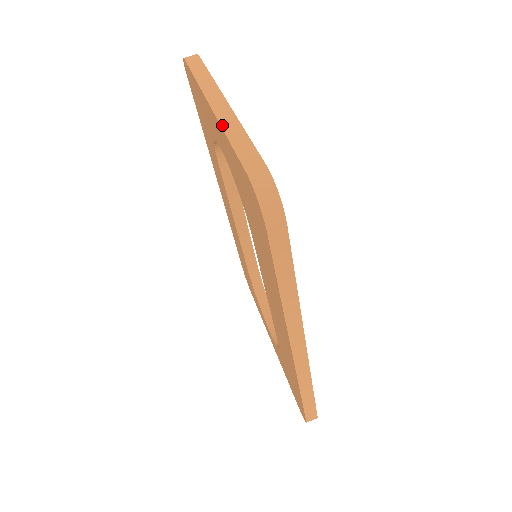
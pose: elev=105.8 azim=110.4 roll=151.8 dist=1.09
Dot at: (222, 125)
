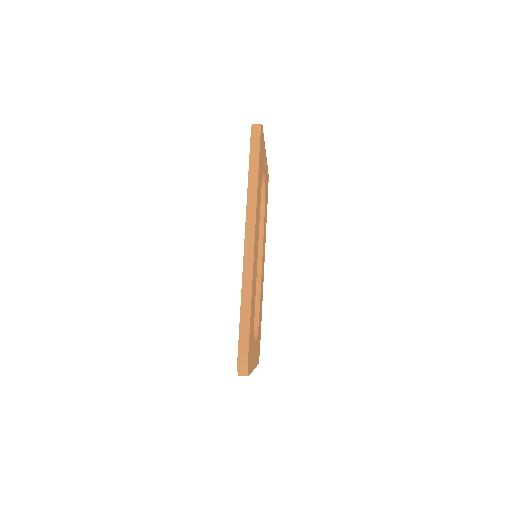
Dot at: occluded
